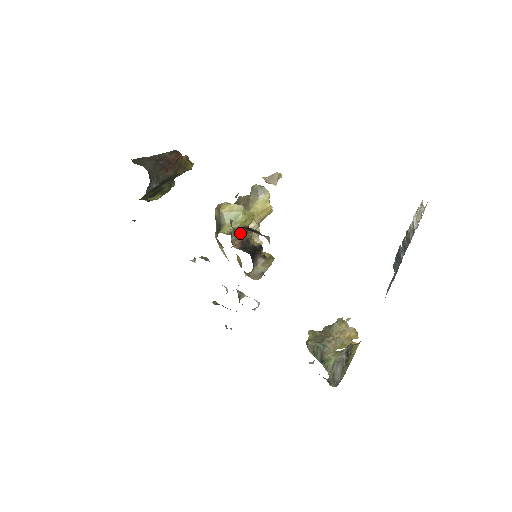
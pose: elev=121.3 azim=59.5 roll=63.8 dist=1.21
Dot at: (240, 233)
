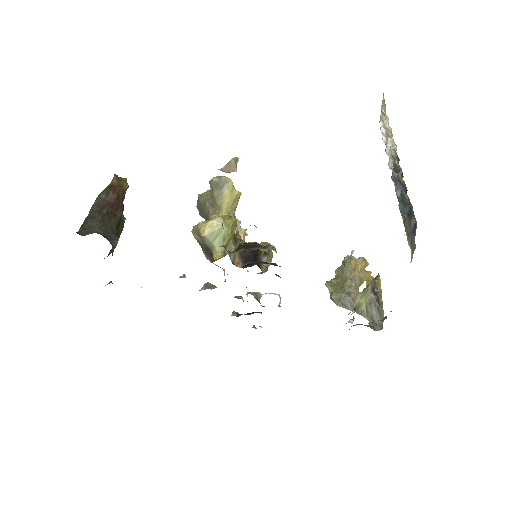
Dot at: (233, 247)
